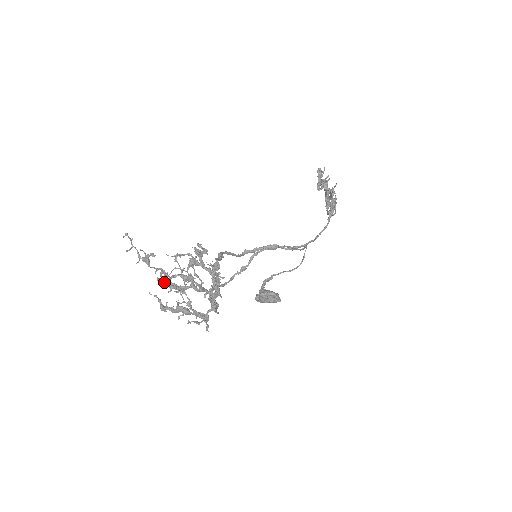
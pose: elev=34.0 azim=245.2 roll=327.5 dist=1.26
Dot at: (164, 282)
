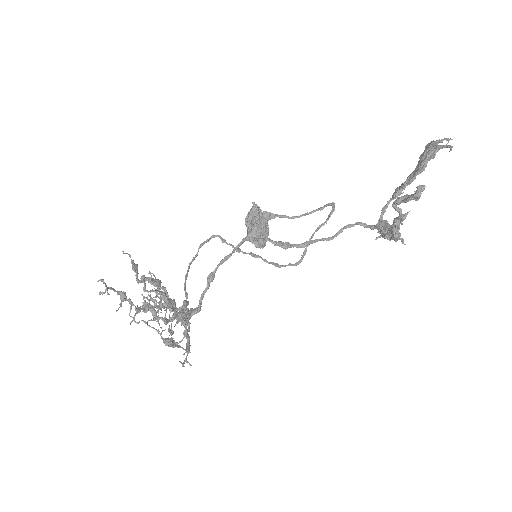
Dot at: occluded
